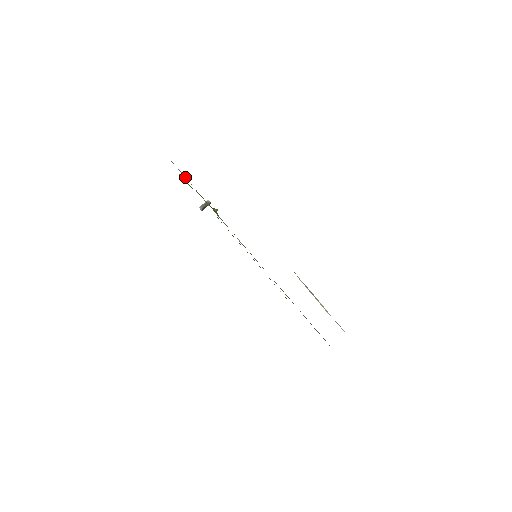
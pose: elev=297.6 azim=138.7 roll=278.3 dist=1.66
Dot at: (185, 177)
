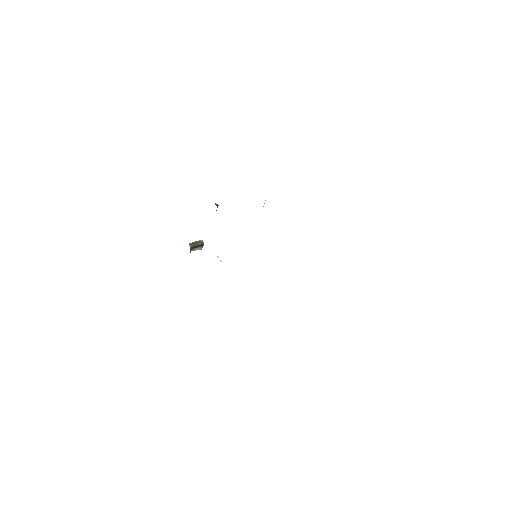
Dot at: occluded
